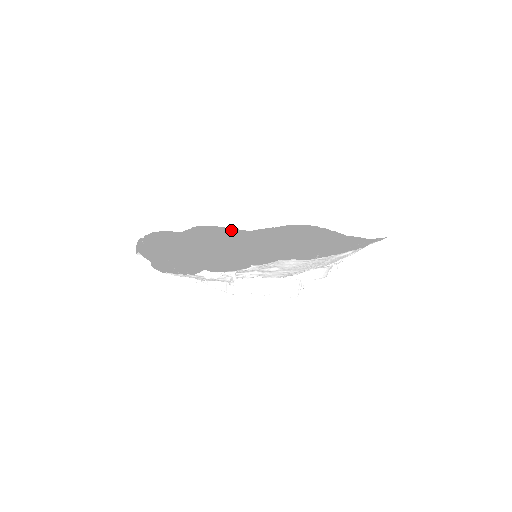
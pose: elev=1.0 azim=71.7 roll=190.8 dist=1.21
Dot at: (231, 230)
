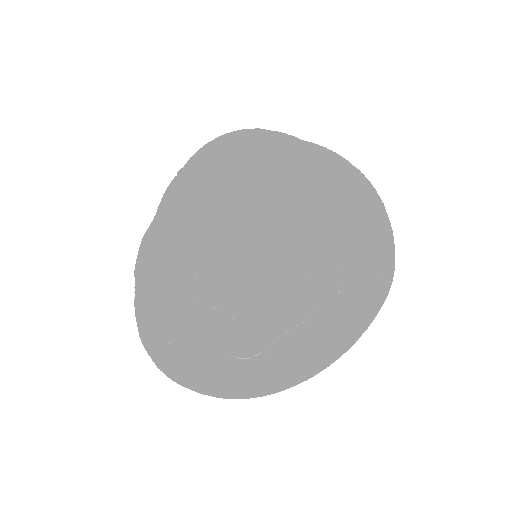
Dot at: (270, 183)
